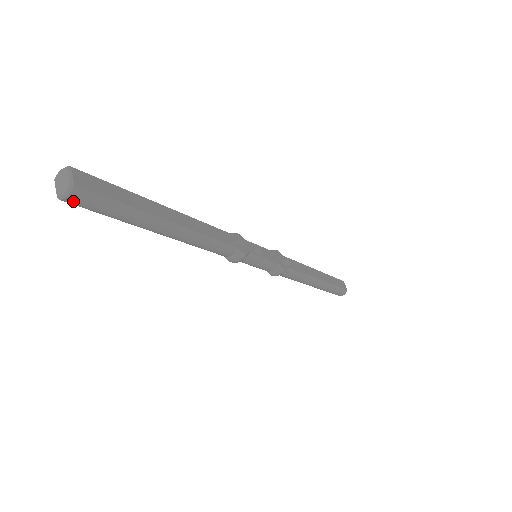
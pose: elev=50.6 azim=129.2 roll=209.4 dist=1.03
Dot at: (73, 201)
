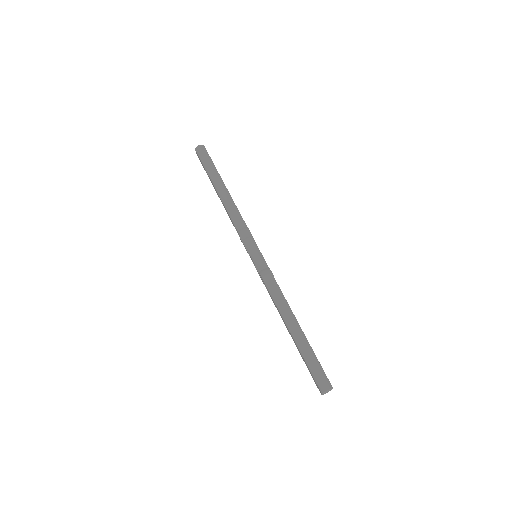
Dot at: (199, 149)
